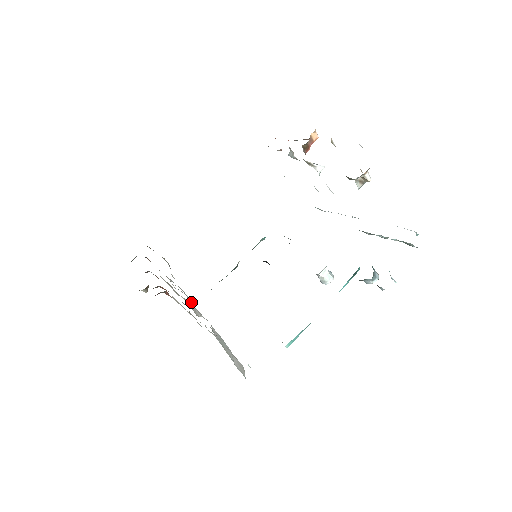
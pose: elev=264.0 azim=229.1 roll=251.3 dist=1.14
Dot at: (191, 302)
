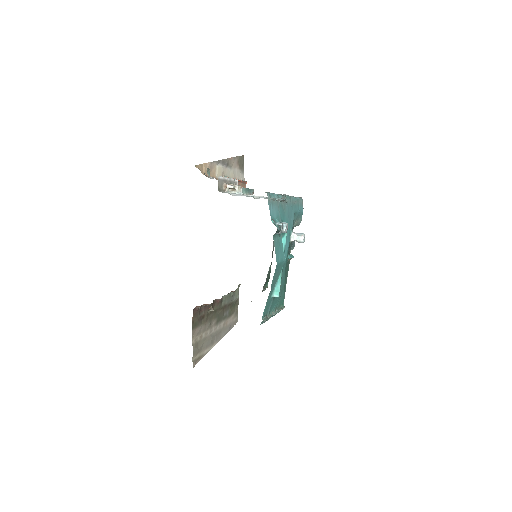
Dot at: occluded
